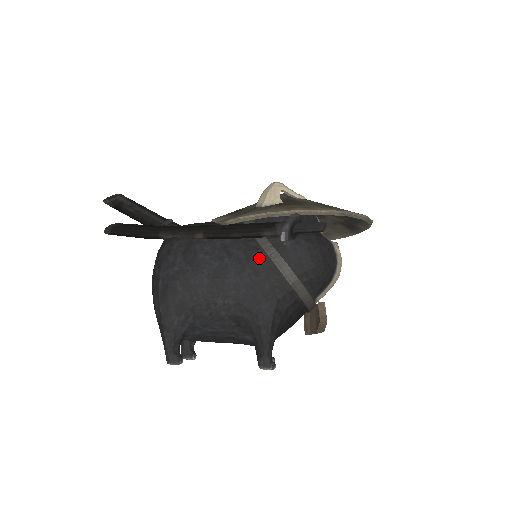
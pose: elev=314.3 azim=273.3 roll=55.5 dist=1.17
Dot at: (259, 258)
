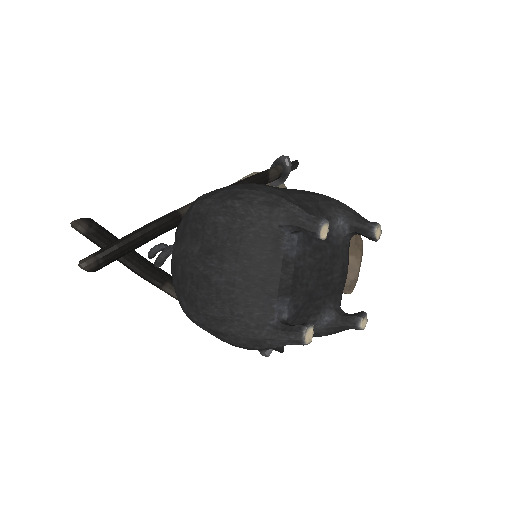
Dot at: occluded
